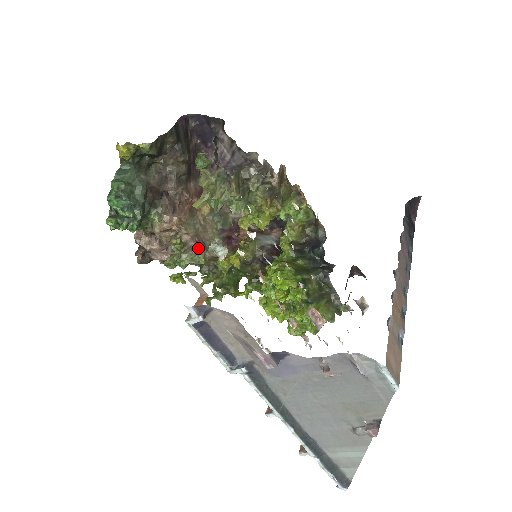
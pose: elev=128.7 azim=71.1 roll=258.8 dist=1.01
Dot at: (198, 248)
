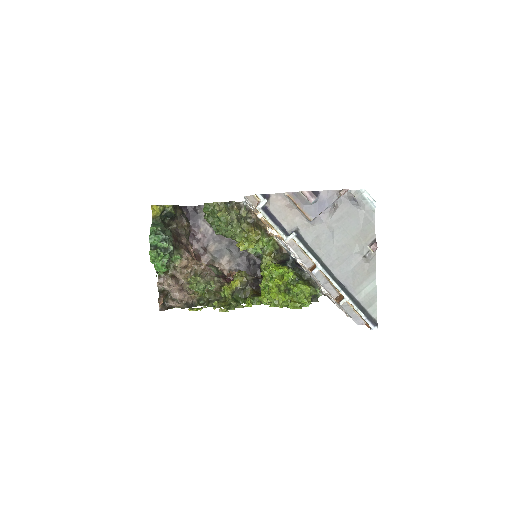
Dot at: (210, 273)
